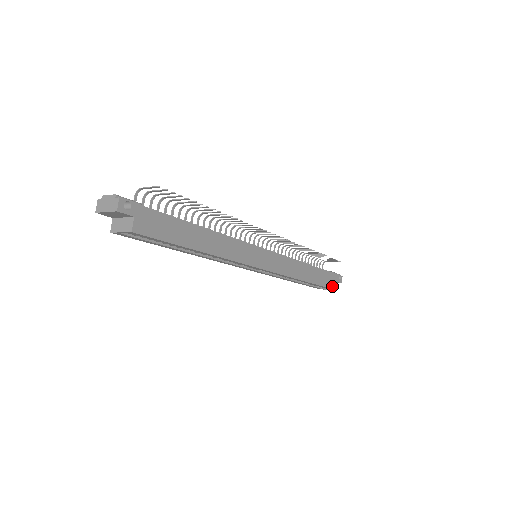
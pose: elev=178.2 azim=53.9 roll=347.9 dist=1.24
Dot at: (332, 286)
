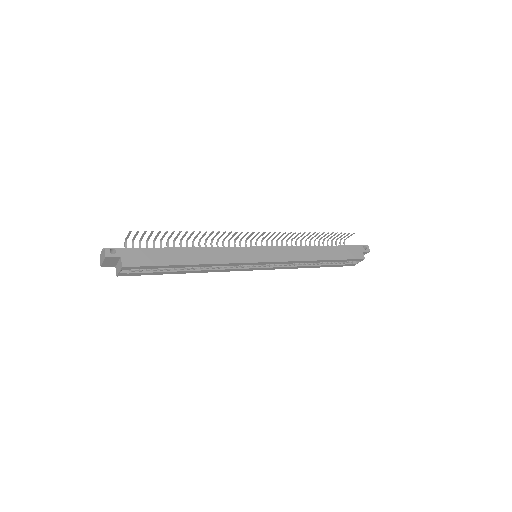
Dot at: (357, 257)
